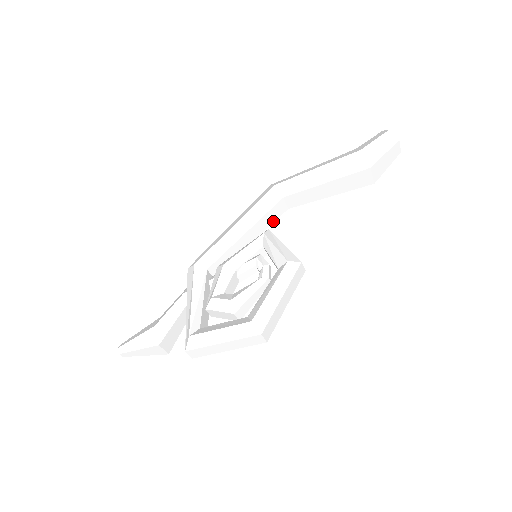
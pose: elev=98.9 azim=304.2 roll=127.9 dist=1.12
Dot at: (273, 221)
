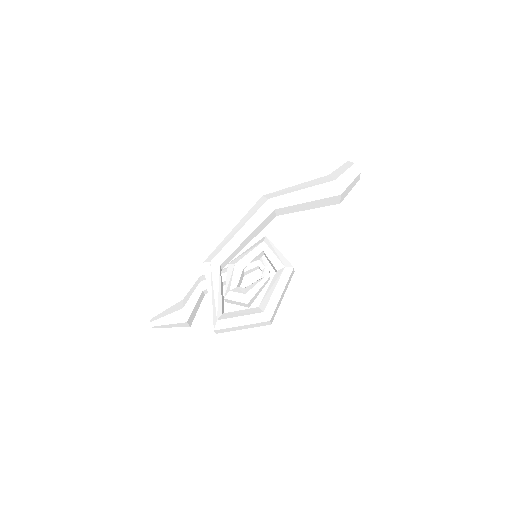
Dot at: (265, 226)
